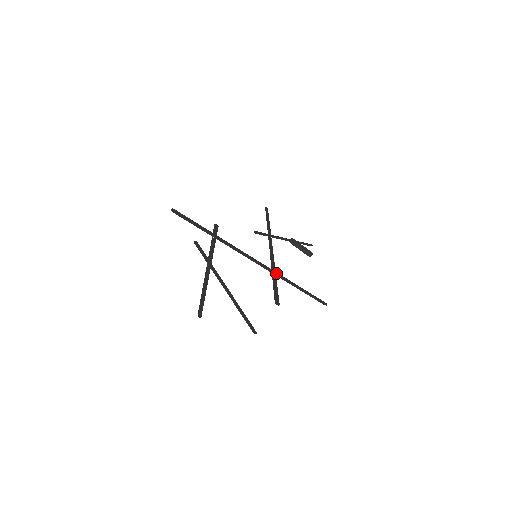
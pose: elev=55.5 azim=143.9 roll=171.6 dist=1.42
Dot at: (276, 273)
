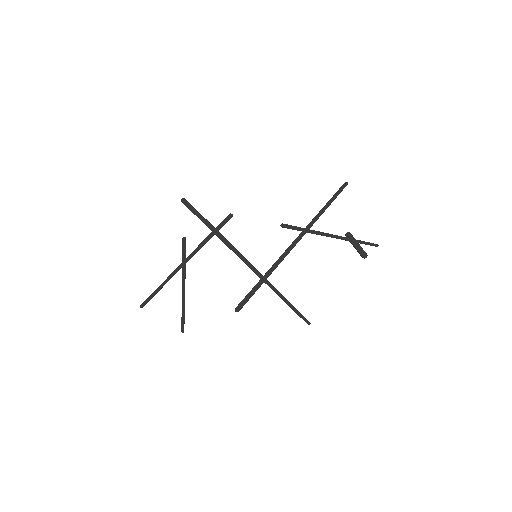
Dot at: (265, 280)
